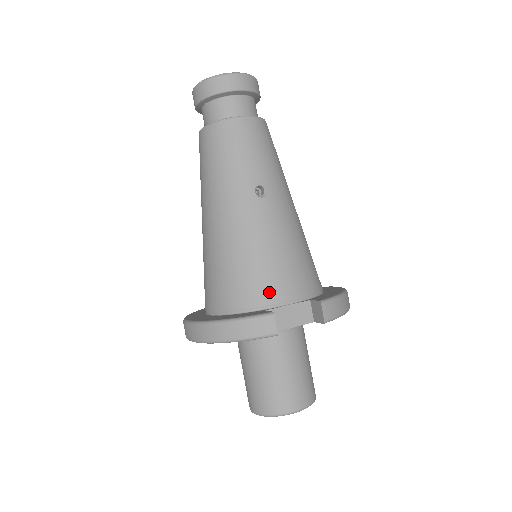
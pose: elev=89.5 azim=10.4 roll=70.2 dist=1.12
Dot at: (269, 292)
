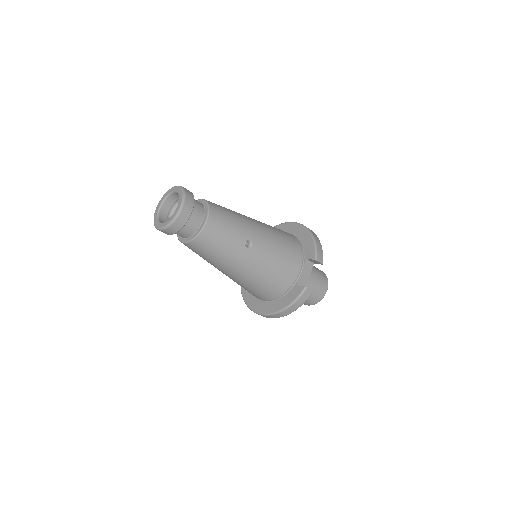
Dot at: (291, 277)
